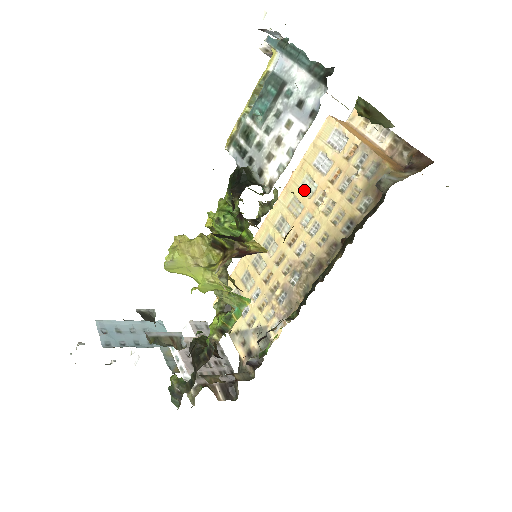
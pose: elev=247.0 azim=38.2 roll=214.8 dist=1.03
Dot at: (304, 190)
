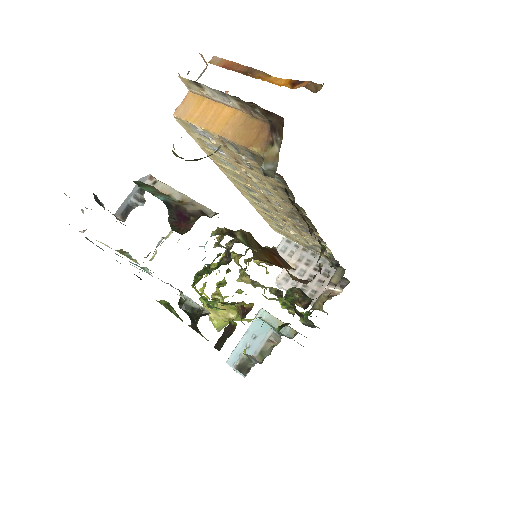
Dot at: (230, 167)
